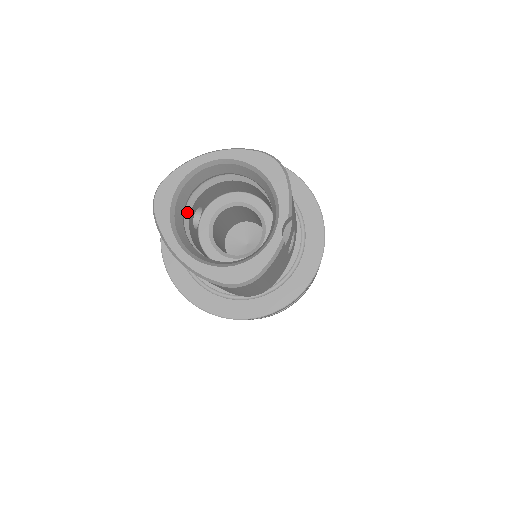
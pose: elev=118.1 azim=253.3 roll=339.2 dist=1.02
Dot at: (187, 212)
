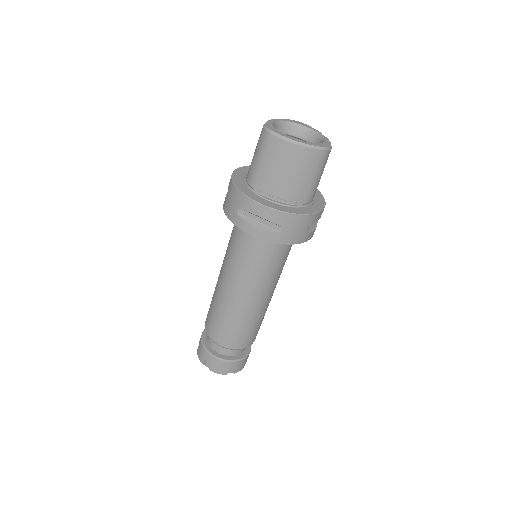
Dot at: occluded
